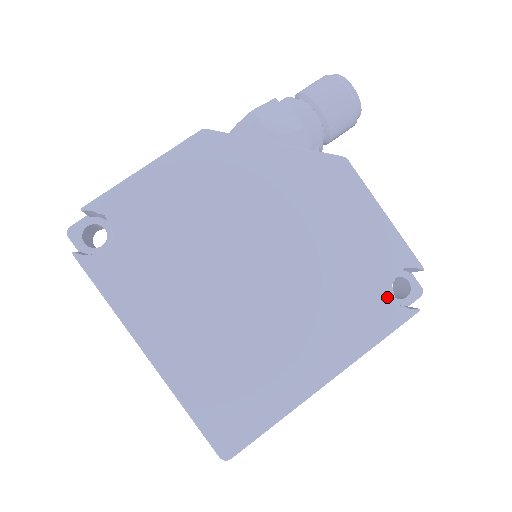
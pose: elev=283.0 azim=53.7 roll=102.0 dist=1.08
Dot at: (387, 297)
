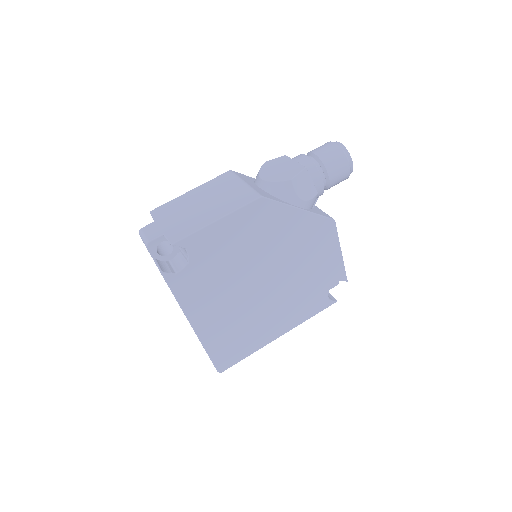
Dot at: (325, 296)
